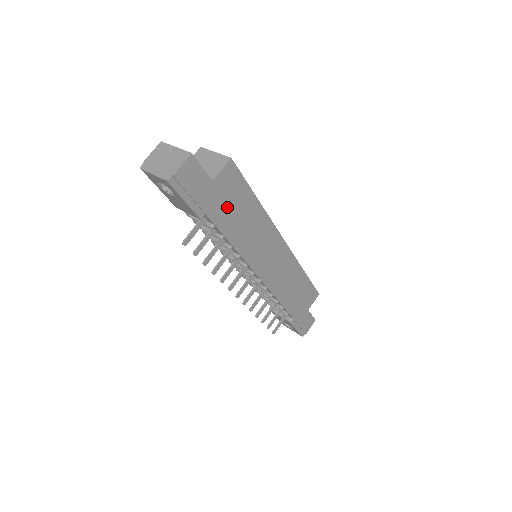
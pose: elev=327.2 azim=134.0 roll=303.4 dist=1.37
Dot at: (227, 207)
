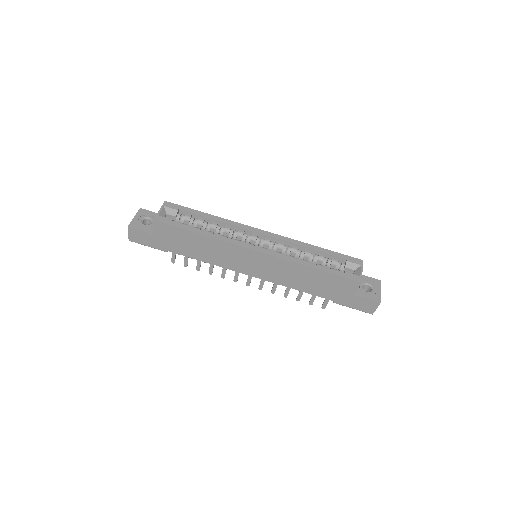
Dot at: (177, 243)
